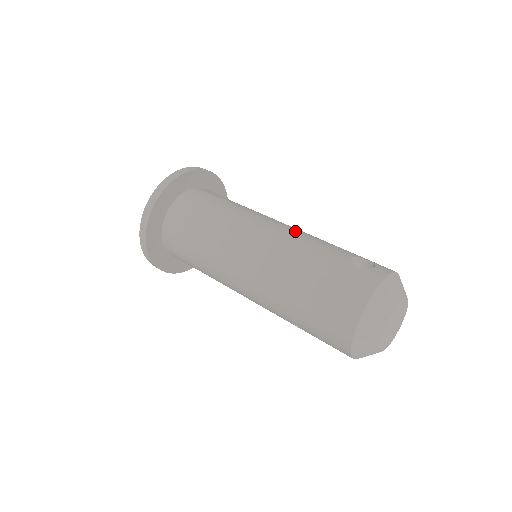
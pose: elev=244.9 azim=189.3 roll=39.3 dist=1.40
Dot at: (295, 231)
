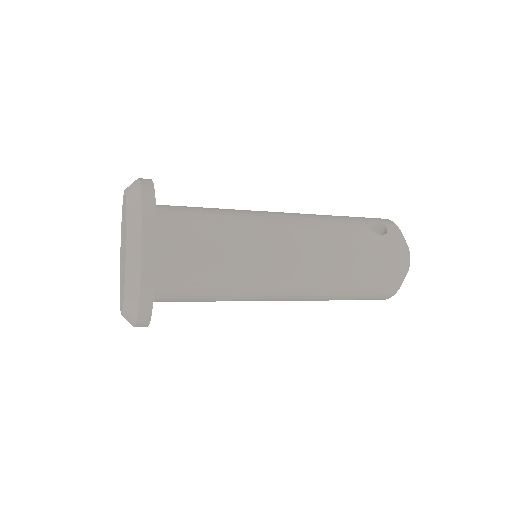
Dot at: (307, 221)
